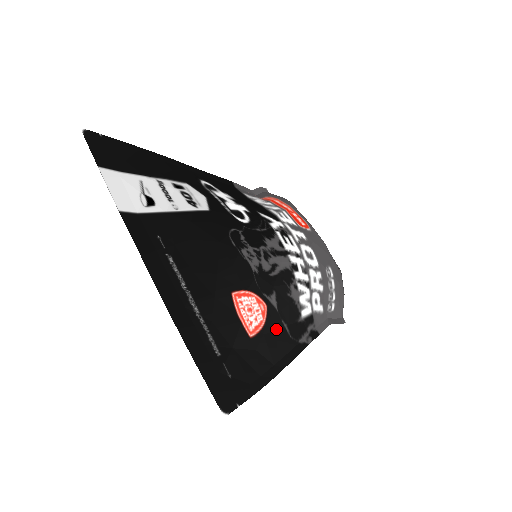
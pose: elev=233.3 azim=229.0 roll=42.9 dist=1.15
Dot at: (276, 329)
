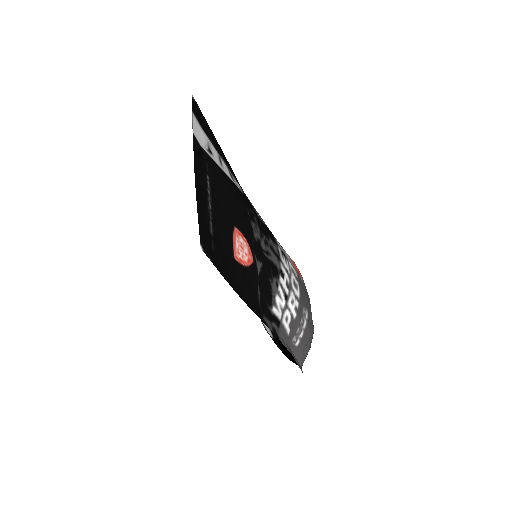
Dot at: (252, 282)
